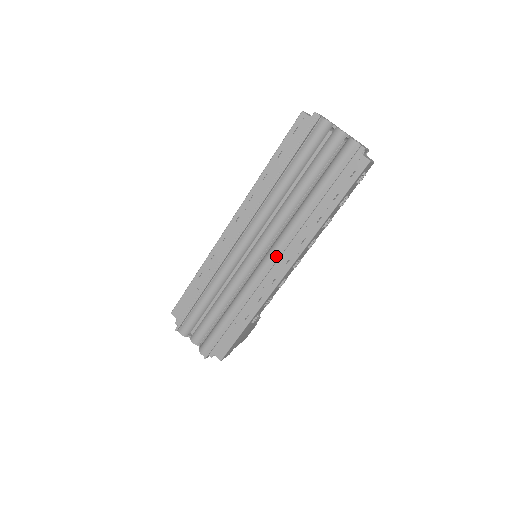
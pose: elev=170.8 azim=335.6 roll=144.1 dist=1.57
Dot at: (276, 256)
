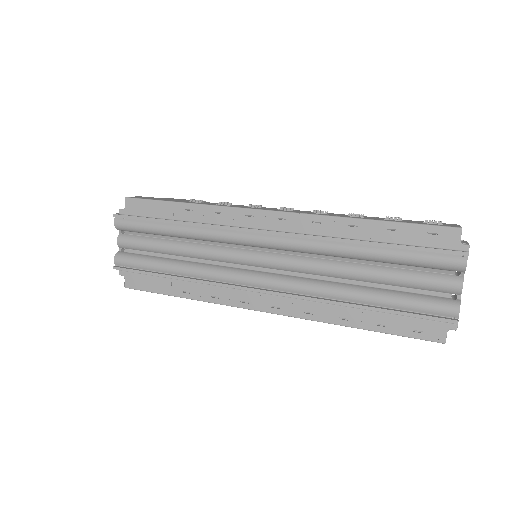
Dot at: (272, 288)
